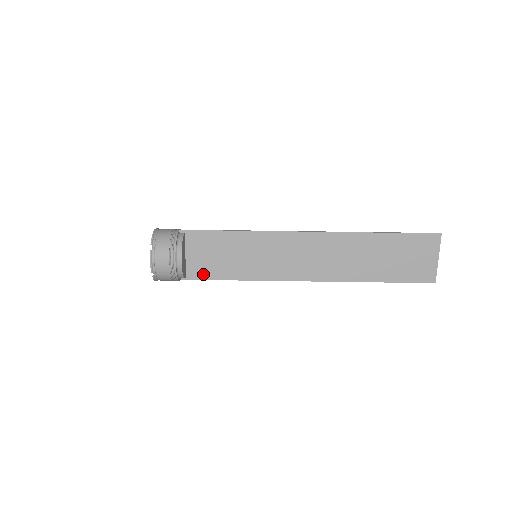
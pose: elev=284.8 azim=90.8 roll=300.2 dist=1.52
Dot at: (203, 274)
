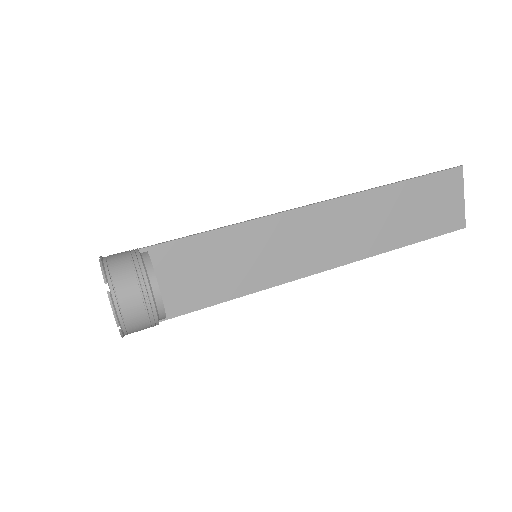
Dot at: (189, 304)
